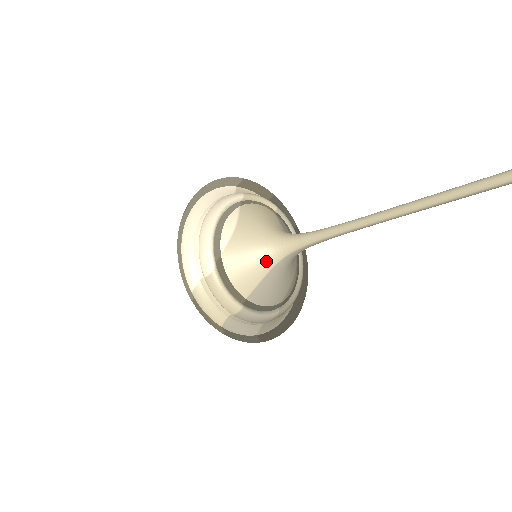
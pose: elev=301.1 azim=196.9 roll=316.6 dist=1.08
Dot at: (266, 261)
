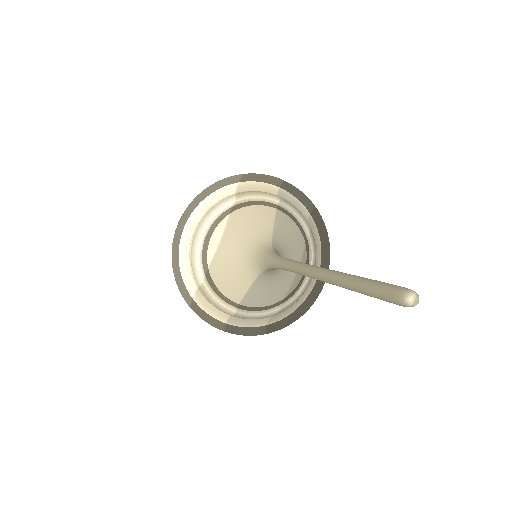
Dot at: (247, 274)
